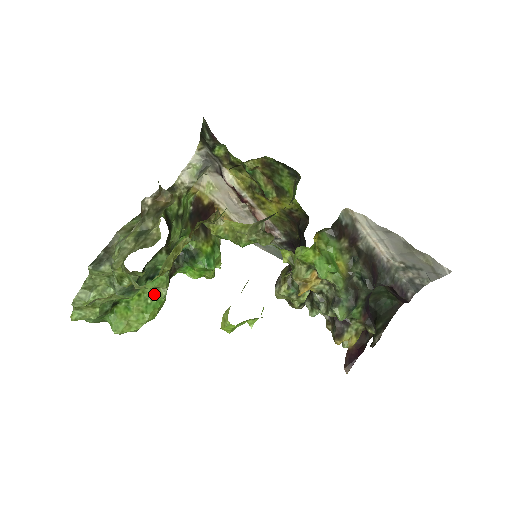
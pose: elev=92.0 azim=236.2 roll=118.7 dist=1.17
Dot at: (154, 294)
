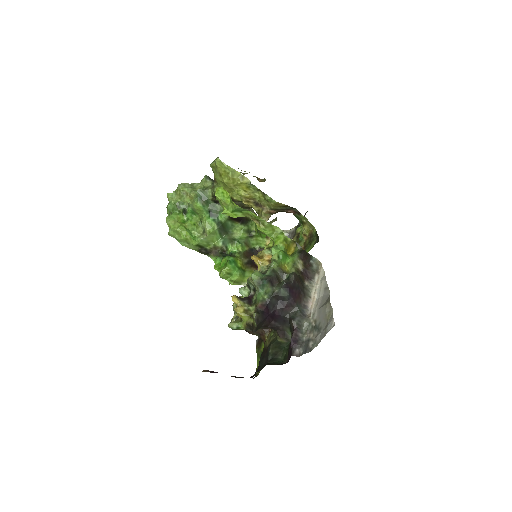
Dot at: (198, 234)
